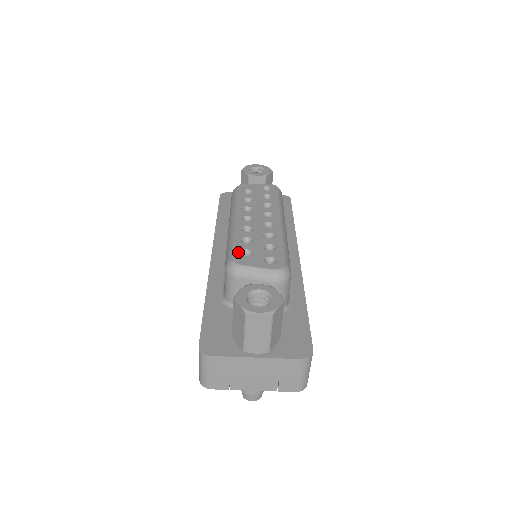
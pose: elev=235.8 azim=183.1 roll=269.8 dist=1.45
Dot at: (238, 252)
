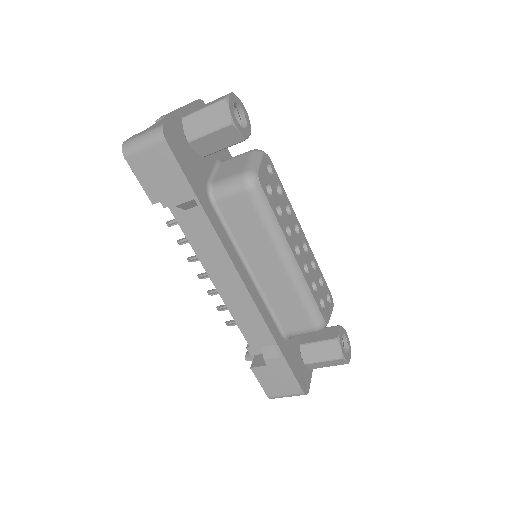
Dot at: (322, 309)
